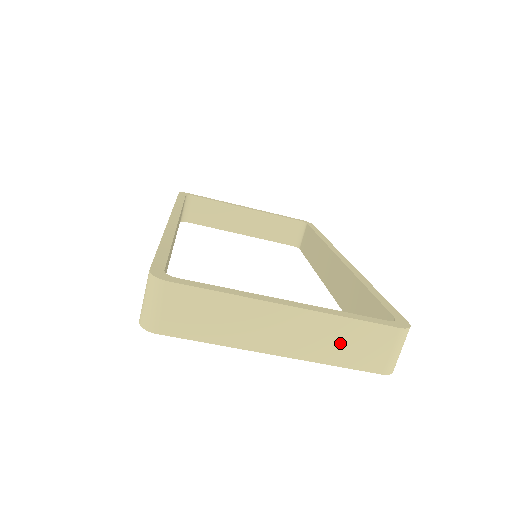
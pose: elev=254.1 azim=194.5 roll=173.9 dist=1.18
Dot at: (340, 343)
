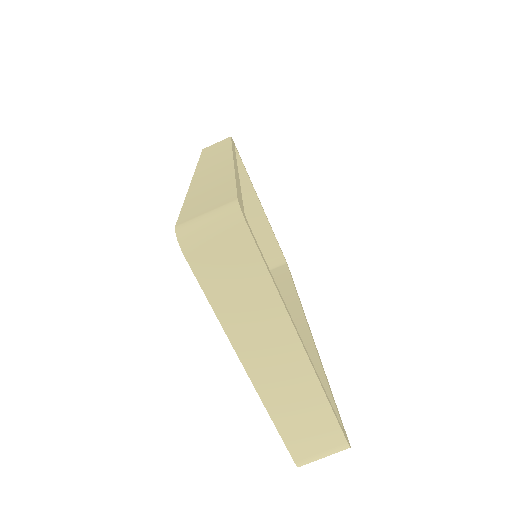
Dot at: (299, 411)
